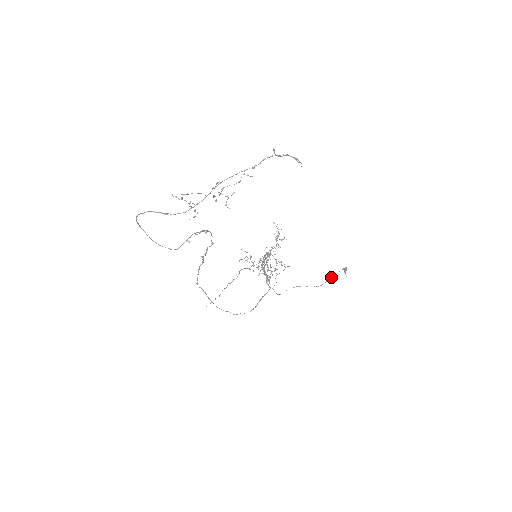
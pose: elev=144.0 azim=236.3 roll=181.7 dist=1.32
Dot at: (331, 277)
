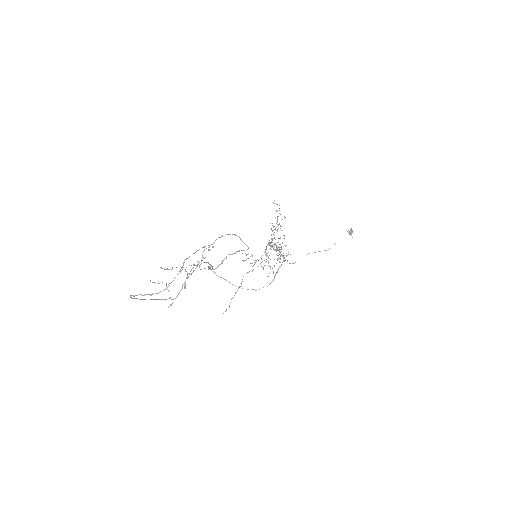
Dot at: occluded
